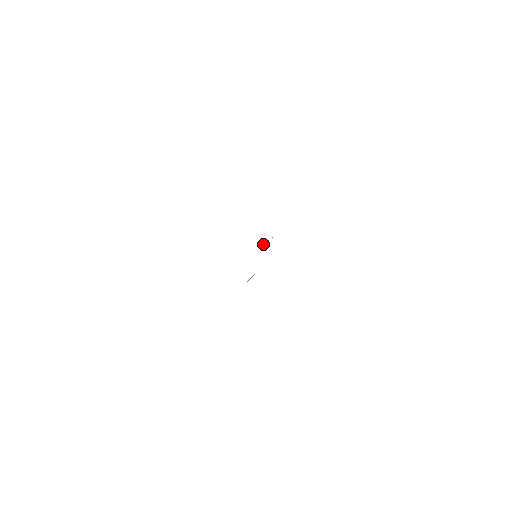
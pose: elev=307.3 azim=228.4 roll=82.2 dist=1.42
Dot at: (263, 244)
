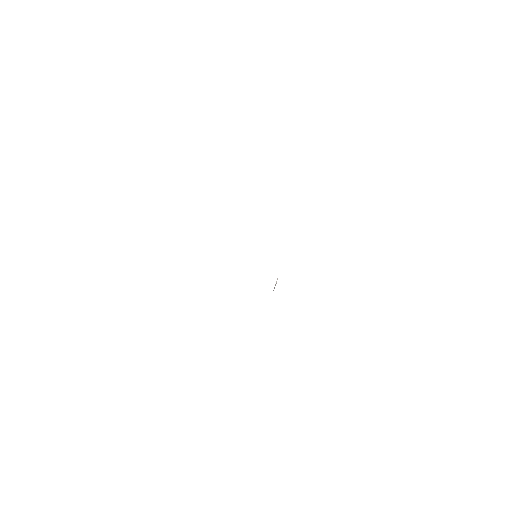
Dot at: occluded
